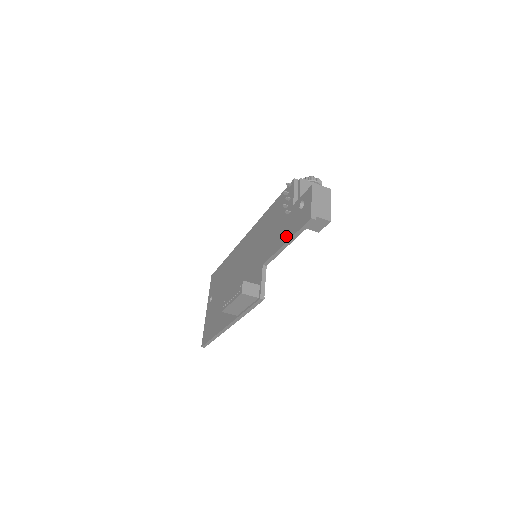
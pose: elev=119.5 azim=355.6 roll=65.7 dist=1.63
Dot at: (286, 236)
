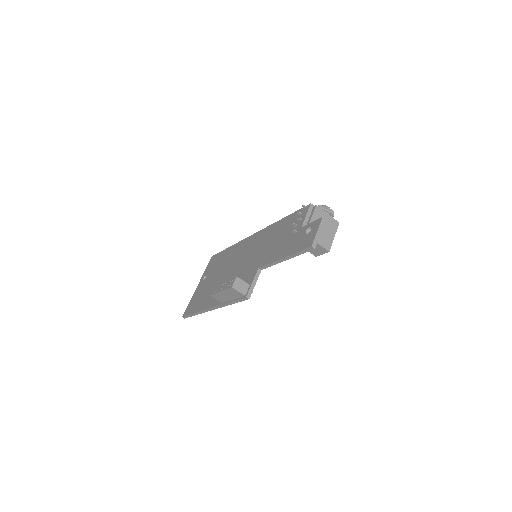
Dot at: (286, 252)
